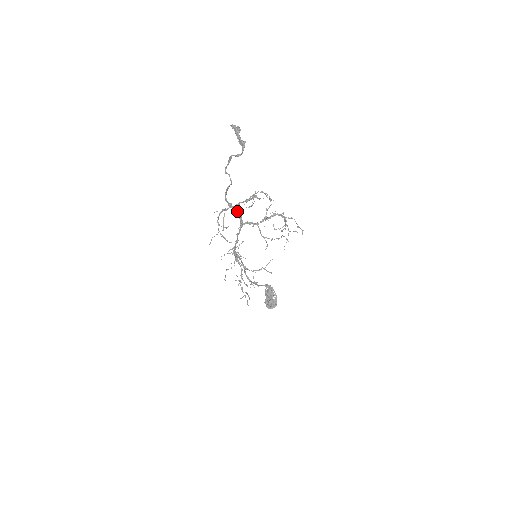
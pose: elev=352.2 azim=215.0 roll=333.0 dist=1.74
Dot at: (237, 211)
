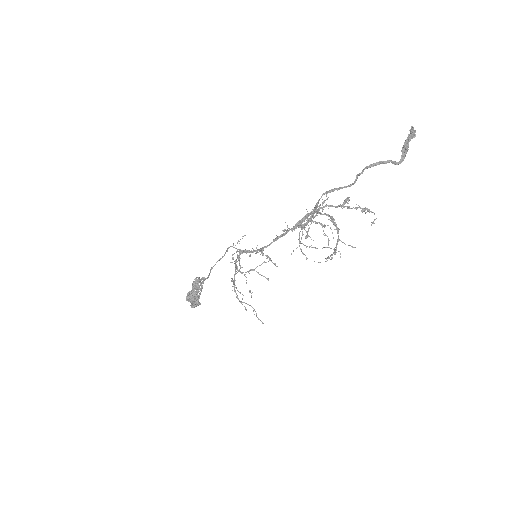
Dot at: (314, 213)
